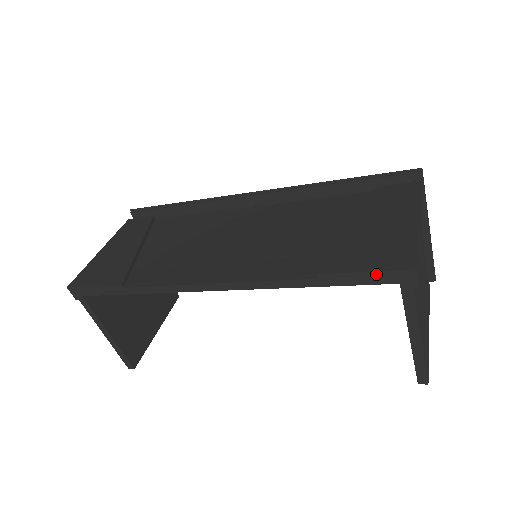
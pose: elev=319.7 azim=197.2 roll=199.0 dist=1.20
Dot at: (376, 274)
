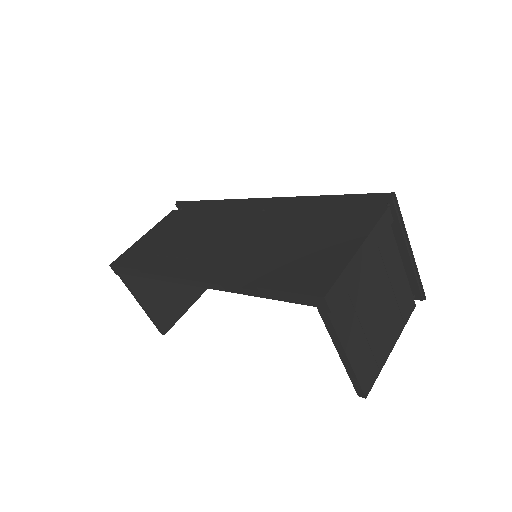
Dot at: (297, 295)
